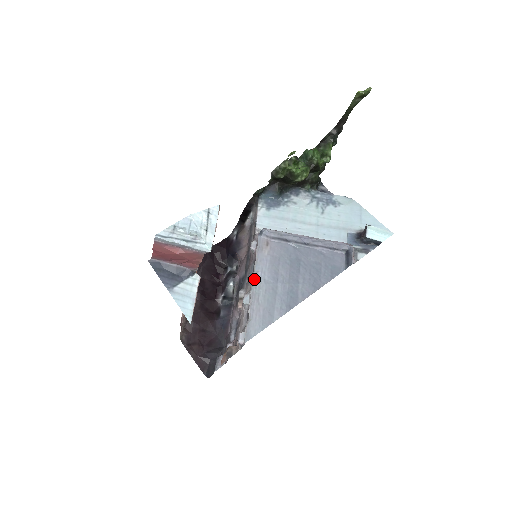
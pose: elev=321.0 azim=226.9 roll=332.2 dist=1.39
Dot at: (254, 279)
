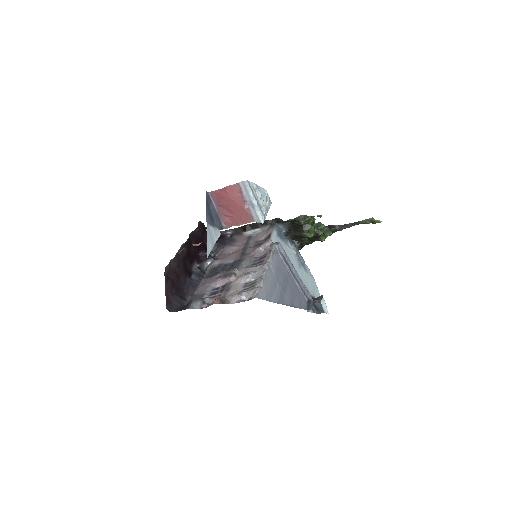
Dot at: (268, 265)
